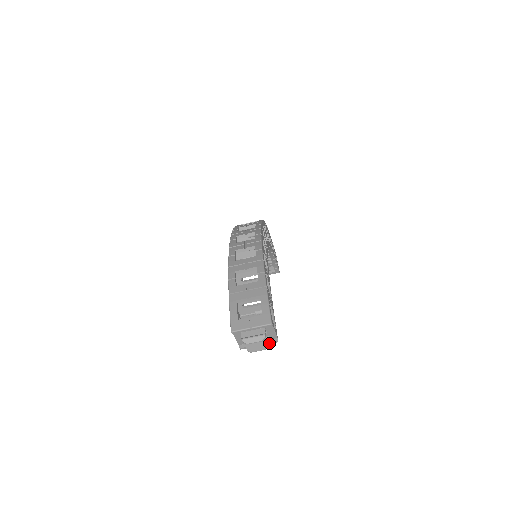
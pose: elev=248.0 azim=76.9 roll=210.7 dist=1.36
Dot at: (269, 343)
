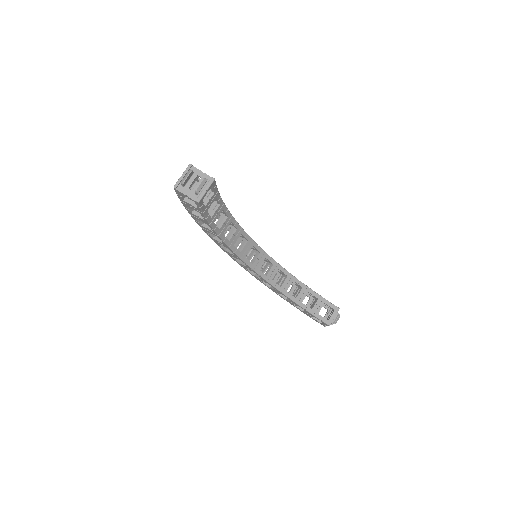
Dot at: (204, 178)
